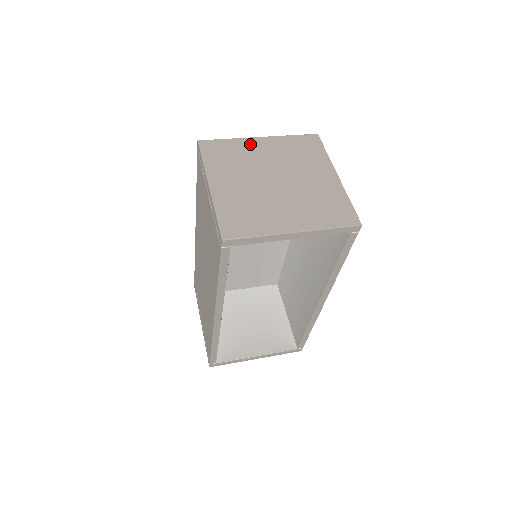
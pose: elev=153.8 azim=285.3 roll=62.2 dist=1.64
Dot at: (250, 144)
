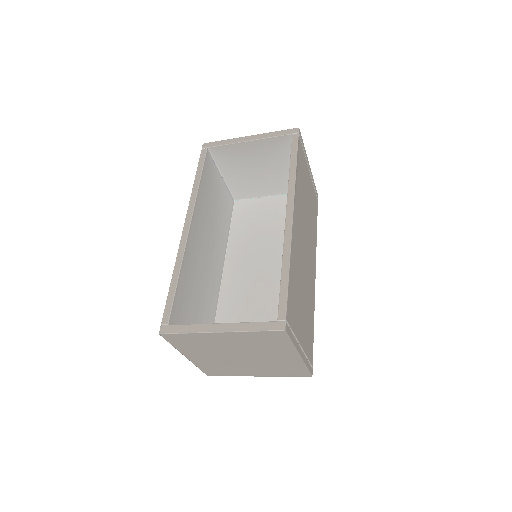
Dot at: occluded
